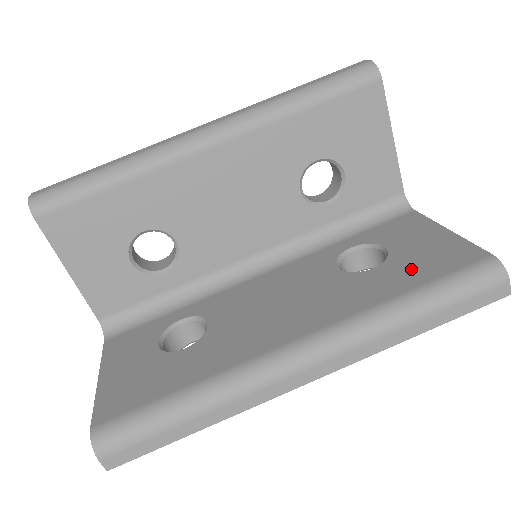
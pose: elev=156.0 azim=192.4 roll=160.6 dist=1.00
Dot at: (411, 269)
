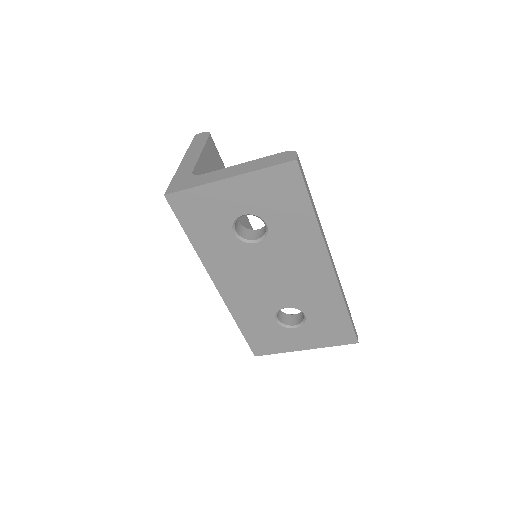
Dot at: occluded
